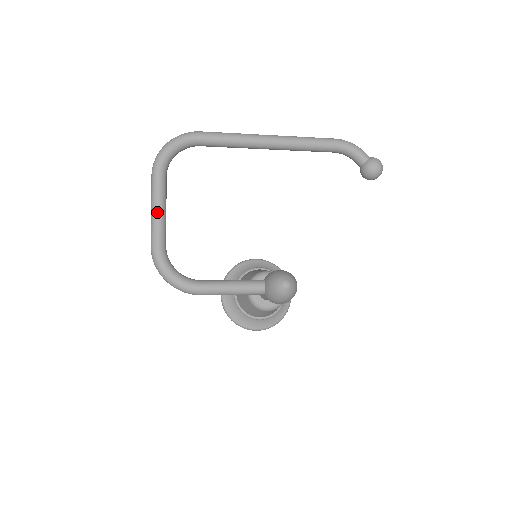
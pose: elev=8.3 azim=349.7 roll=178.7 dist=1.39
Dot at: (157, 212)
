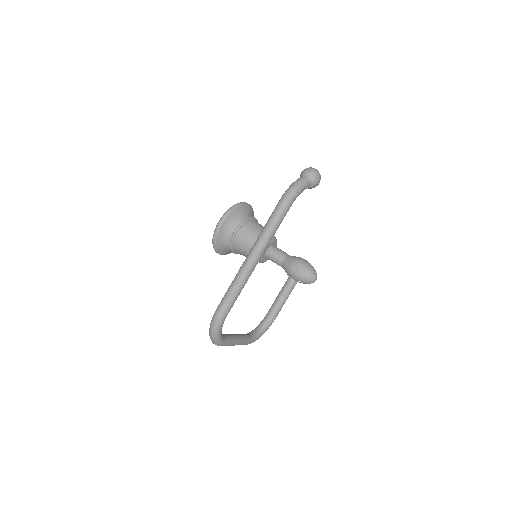
Dot at: (239, 344)
